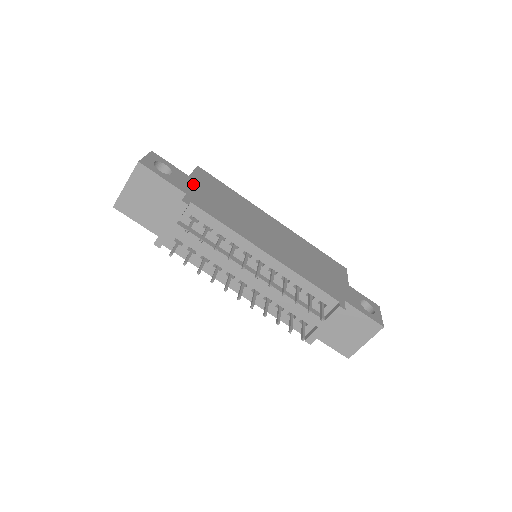
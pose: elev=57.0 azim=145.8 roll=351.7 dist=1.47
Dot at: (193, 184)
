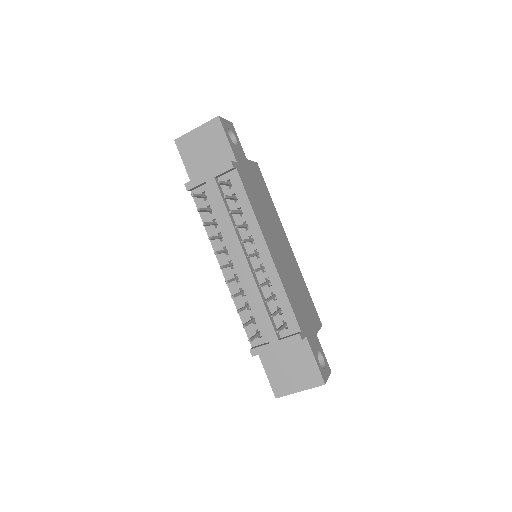
Dot at: (246, 165)
